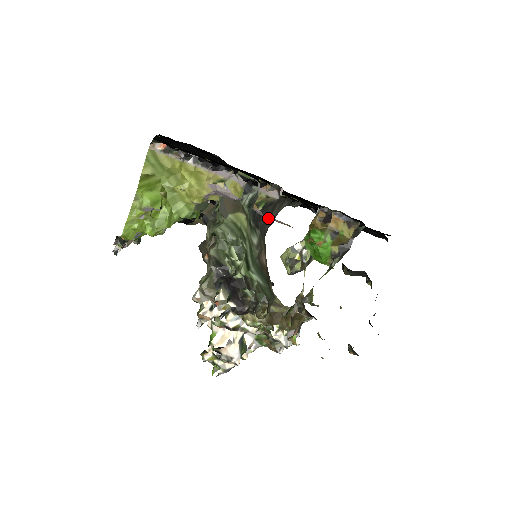
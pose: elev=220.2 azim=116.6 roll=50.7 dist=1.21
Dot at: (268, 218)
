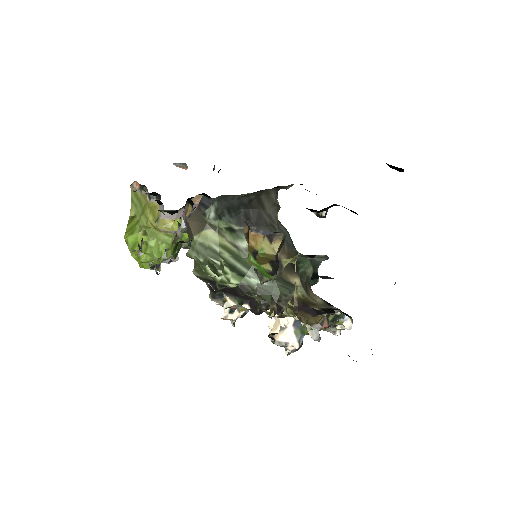
Dot at: (263, 210)
